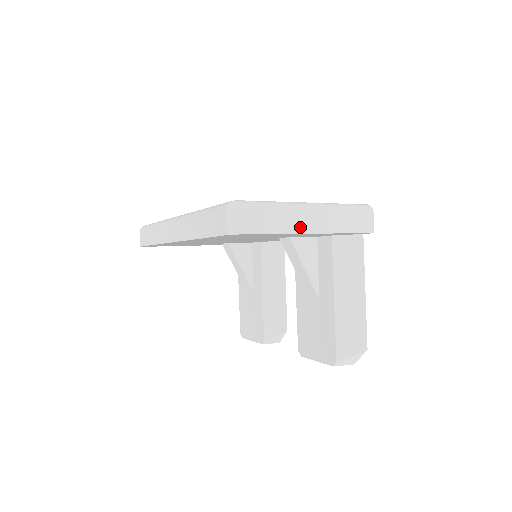
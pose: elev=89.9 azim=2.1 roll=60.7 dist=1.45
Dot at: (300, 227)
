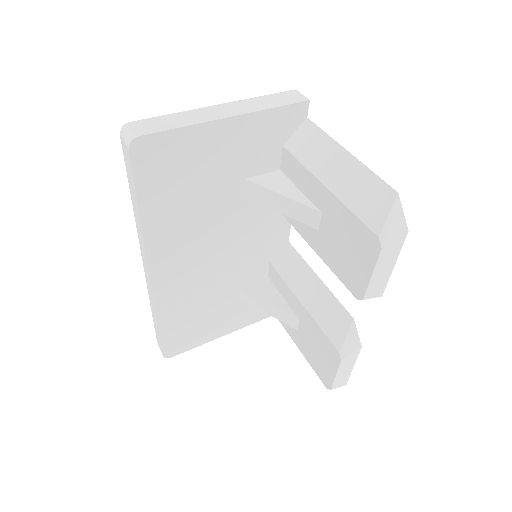
Dot at: (210, 117)
